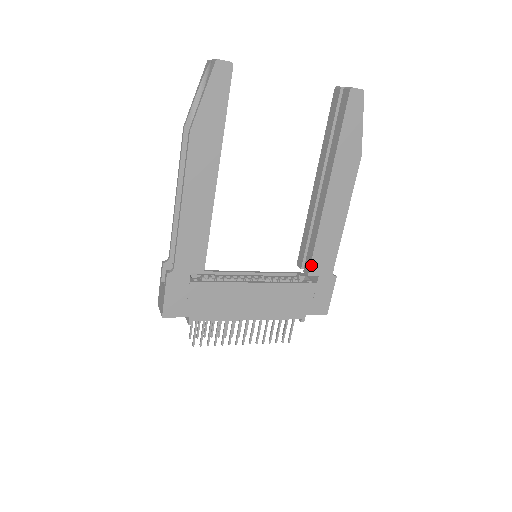
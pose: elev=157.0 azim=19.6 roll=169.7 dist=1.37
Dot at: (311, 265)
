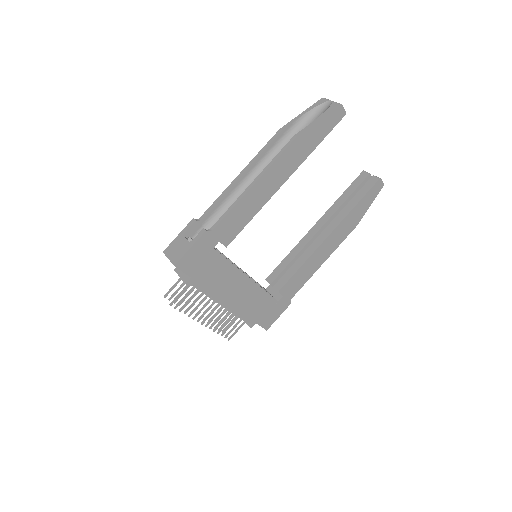
Dot at: (285, 285)
